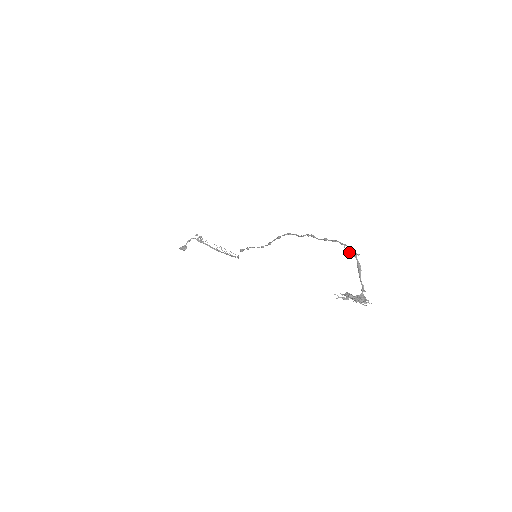
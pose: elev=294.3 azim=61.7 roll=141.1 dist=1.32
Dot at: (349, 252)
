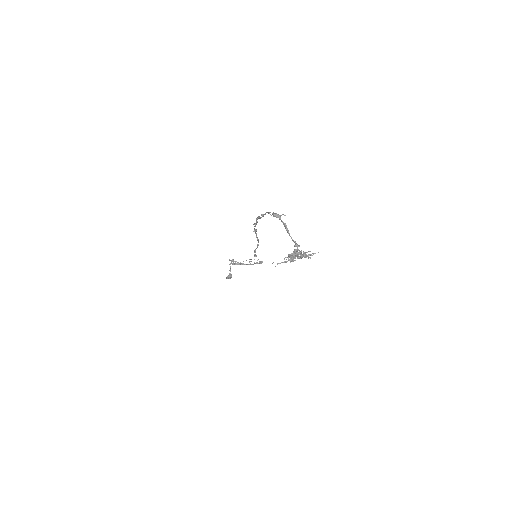
Dot at: occluded
